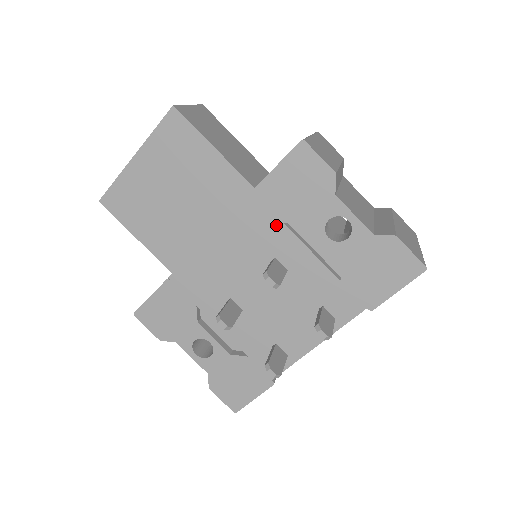
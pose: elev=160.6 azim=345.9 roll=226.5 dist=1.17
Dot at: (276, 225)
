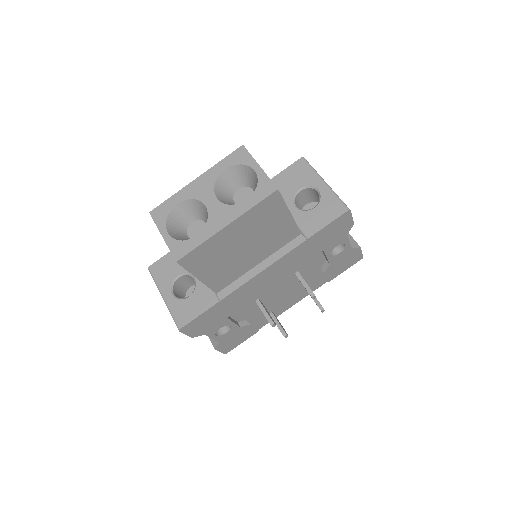
Dot at: (309, 255)
